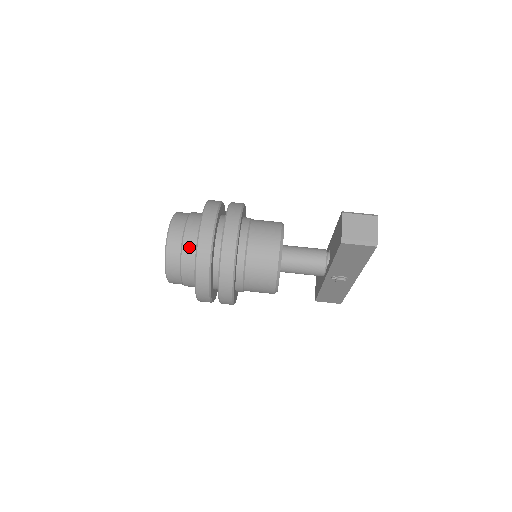
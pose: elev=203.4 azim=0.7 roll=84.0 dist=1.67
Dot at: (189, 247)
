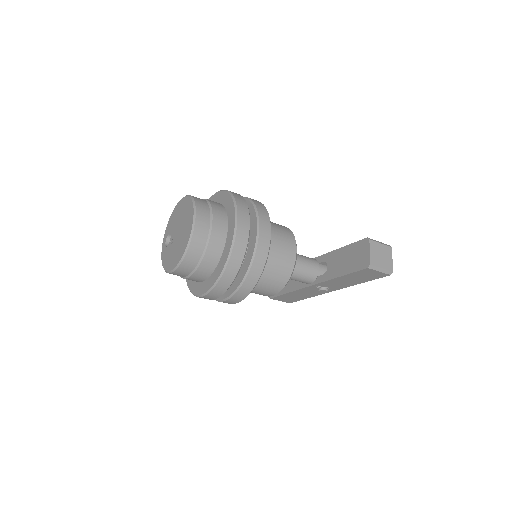
Dot at: (216, 243)
